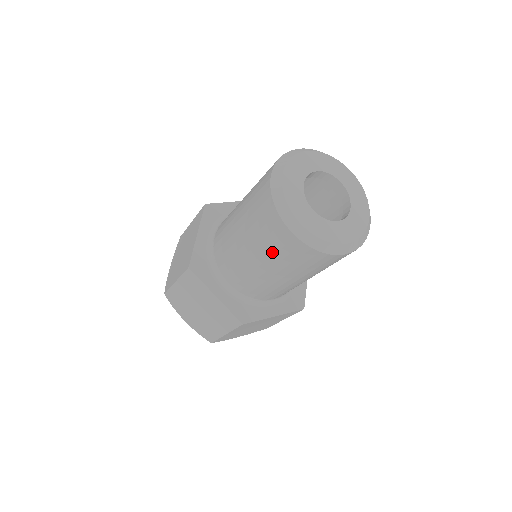
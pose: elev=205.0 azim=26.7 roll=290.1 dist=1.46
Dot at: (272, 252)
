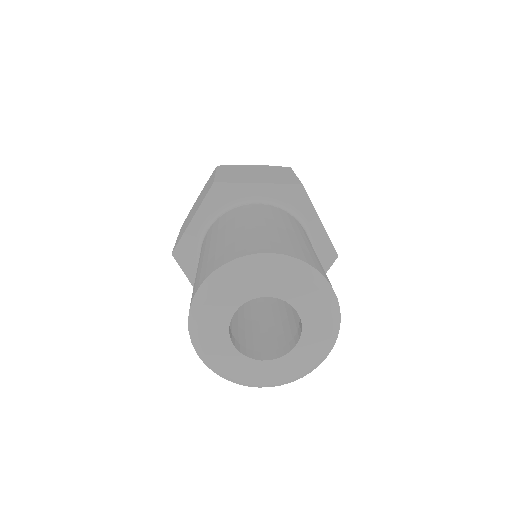
Dot at: occluded
